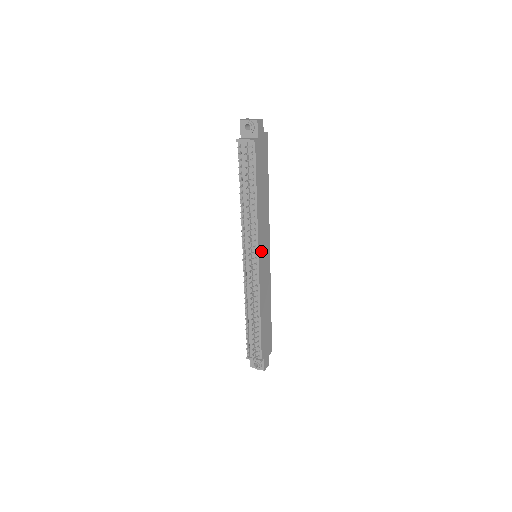
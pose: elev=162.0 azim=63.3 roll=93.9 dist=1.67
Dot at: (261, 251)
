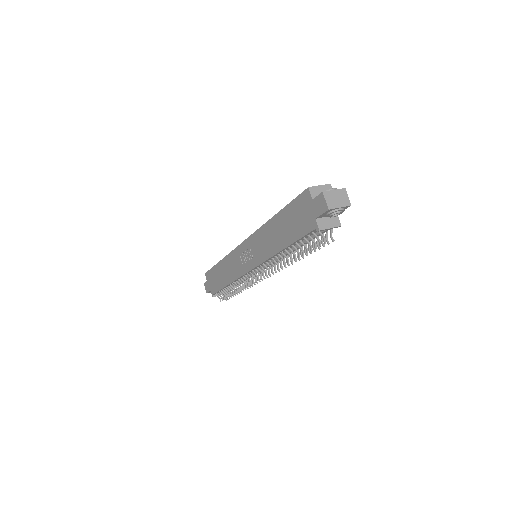
Dot at: occluded
